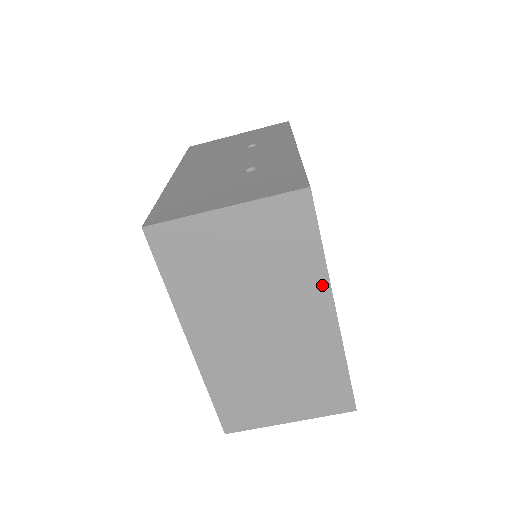
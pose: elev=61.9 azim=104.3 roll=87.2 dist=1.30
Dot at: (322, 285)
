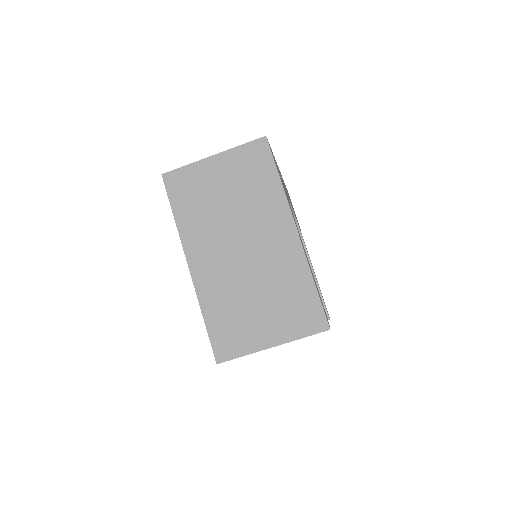
Dot at: (283, 206)
